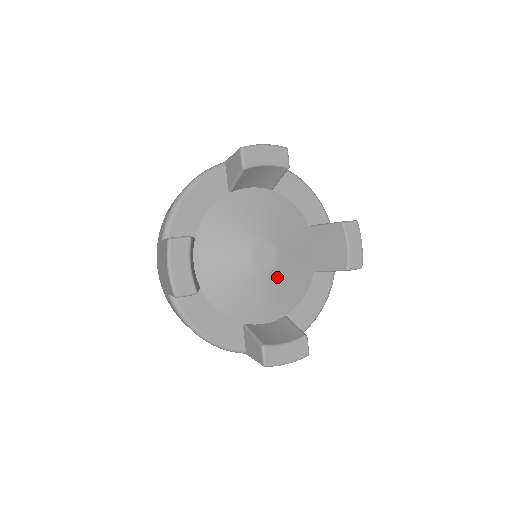
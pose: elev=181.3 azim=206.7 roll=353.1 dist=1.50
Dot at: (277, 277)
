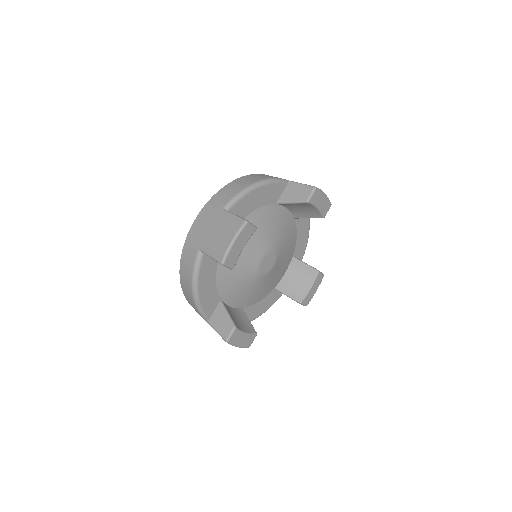
Dot at: (280, 258)
